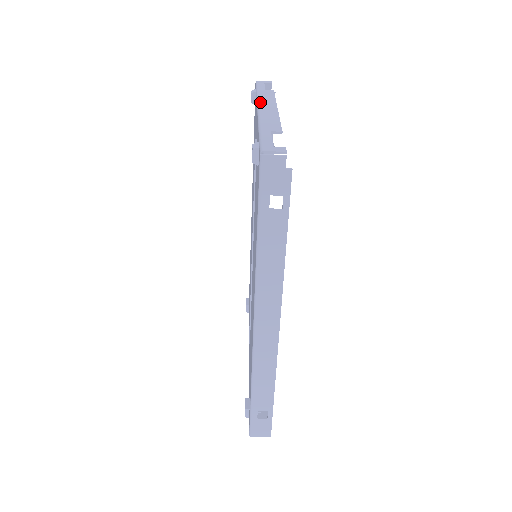
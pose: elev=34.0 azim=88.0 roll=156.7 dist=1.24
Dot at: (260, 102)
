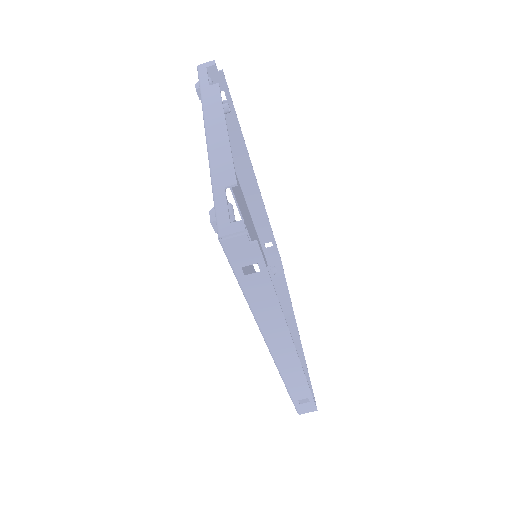
Dot at: (206, 120)
